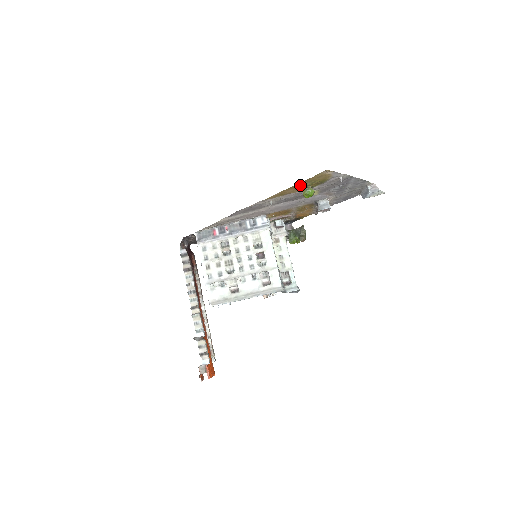
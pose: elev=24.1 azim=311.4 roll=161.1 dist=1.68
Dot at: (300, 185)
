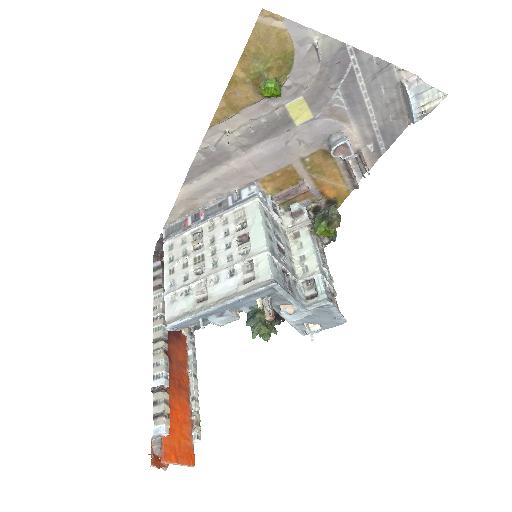
Dot at: (246, 72)
